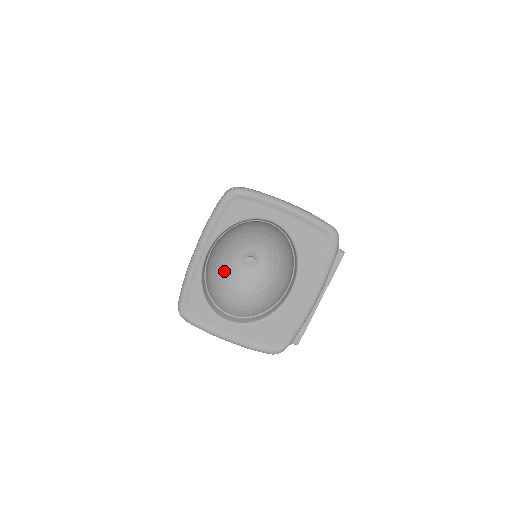
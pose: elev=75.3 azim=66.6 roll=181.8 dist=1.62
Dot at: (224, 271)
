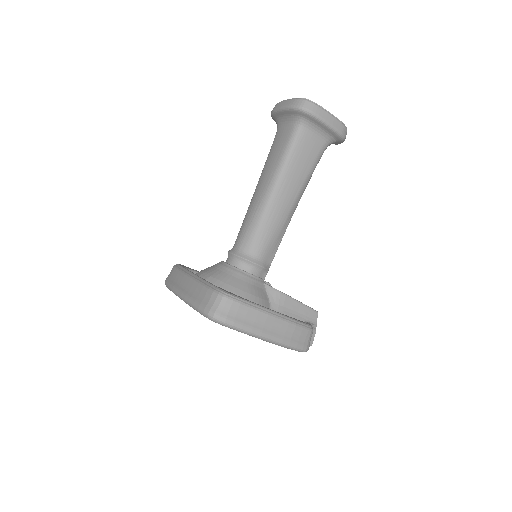
Dot at: occluded
